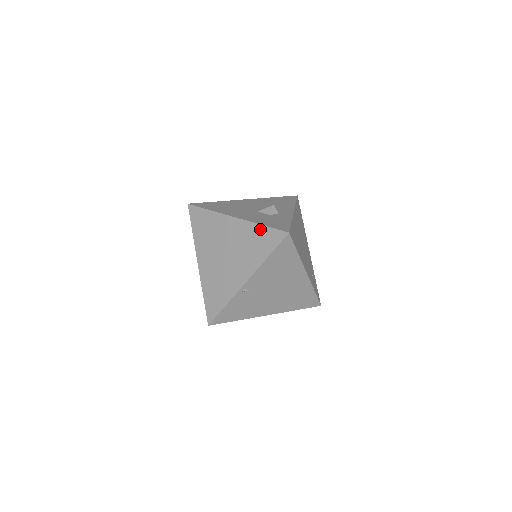
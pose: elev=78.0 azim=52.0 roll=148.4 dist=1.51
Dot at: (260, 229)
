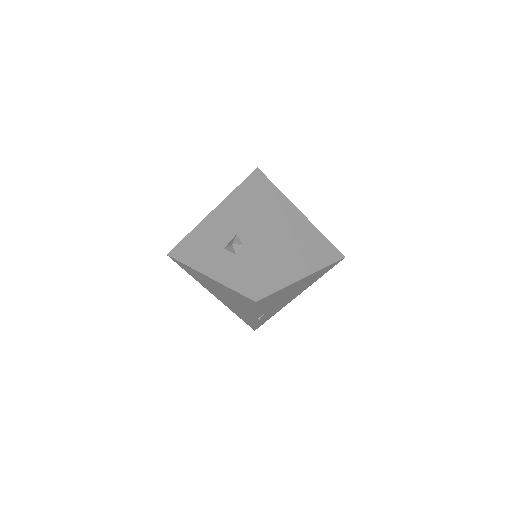
Dot at: (232, 291)
